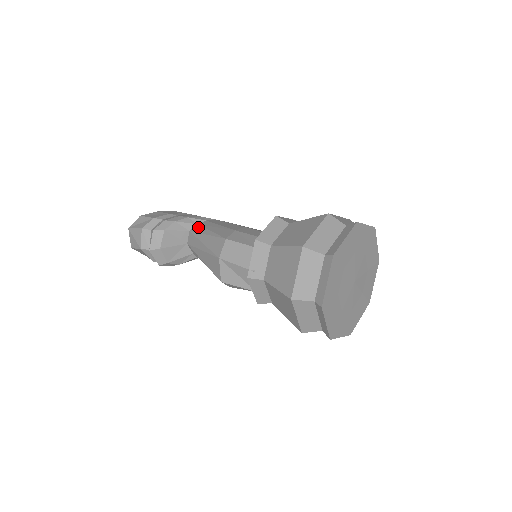
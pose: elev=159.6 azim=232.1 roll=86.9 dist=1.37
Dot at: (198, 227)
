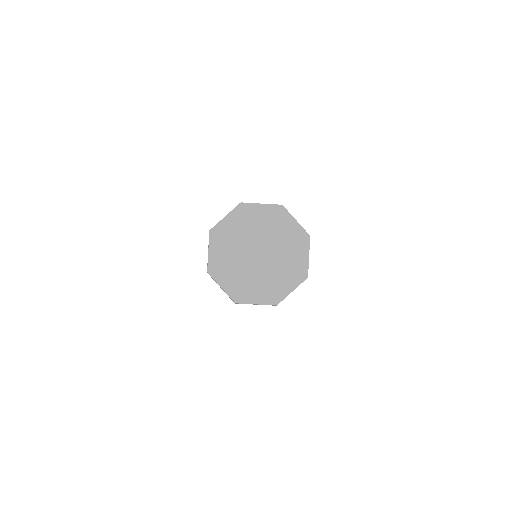
Dot at: occluded
